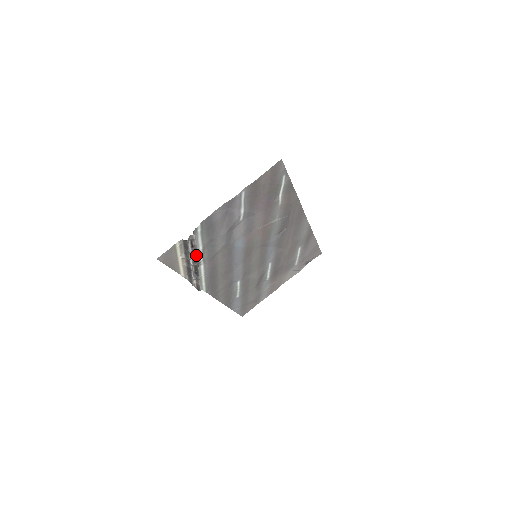
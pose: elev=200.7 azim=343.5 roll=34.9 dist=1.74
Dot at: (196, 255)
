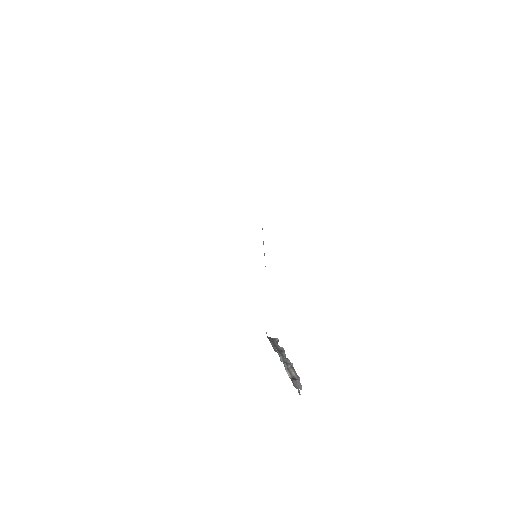
Dot at: (293, 371)
